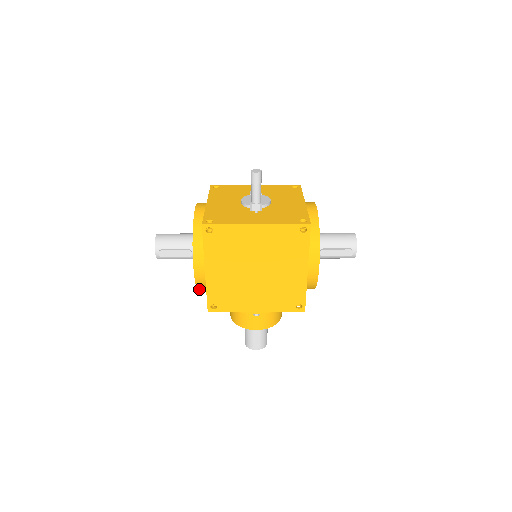
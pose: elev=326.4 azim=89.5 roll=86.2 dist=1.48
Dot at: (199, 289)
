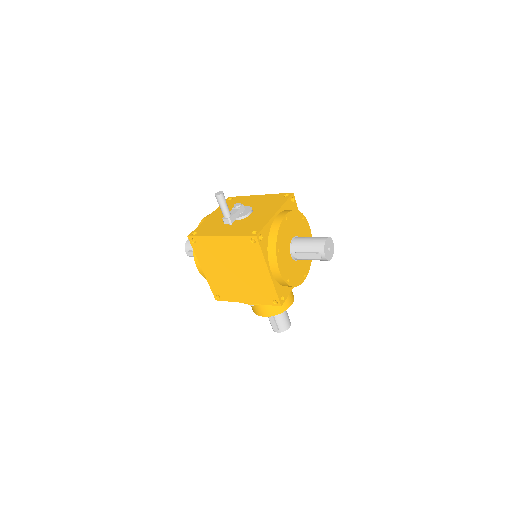
Dot at: occluded
